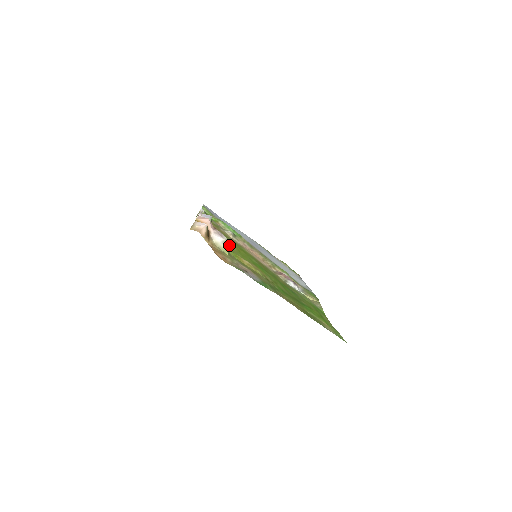
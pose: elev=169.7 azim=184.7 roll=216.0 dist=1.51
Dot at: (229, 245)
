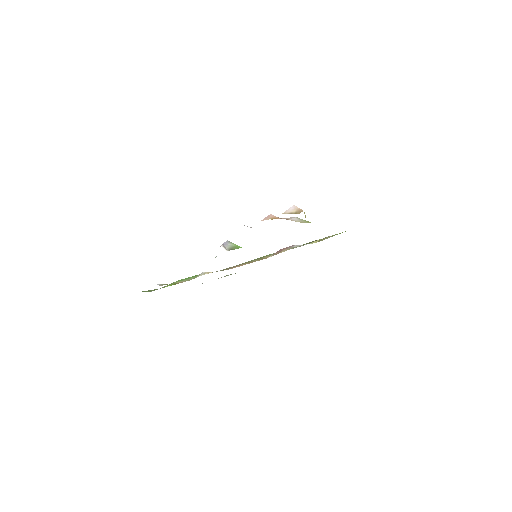
Dot at: occluded
